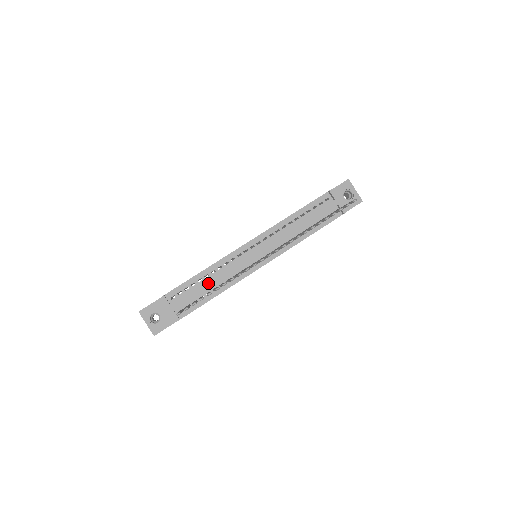
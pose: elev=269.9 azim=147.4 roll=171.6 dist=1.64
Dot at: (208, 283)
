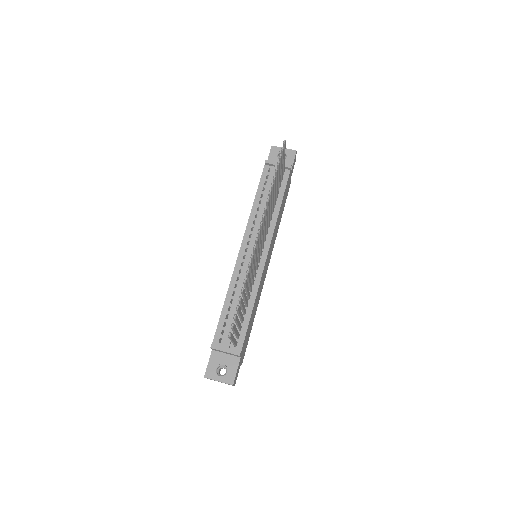
Dot at: occluded
